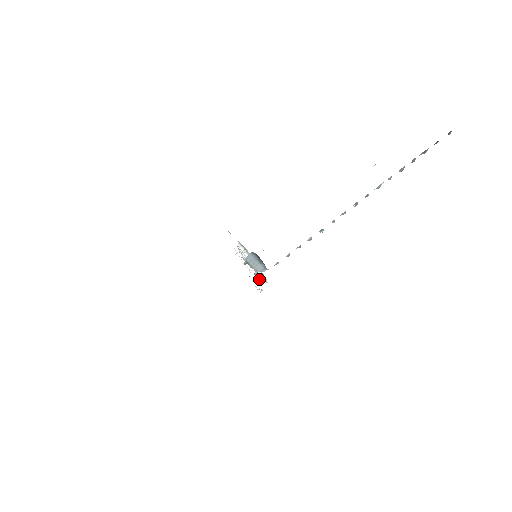
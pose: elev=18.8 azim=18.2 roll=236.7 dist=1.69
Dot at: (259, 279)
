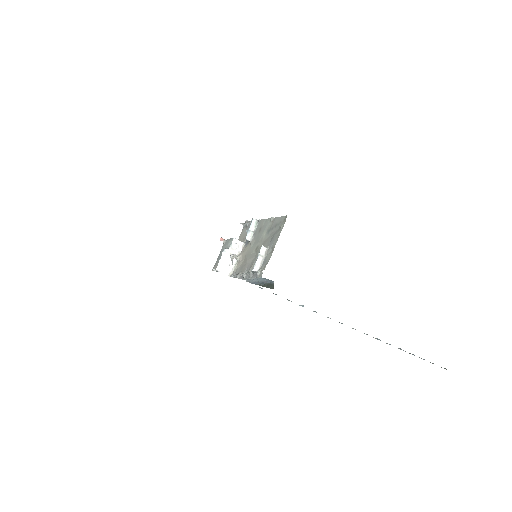
Dot at: (228, 264)
